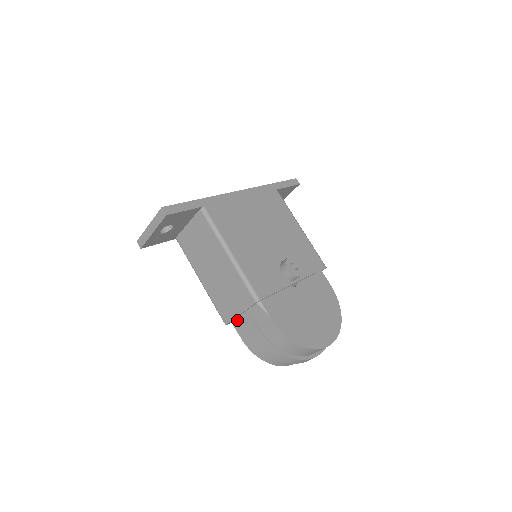
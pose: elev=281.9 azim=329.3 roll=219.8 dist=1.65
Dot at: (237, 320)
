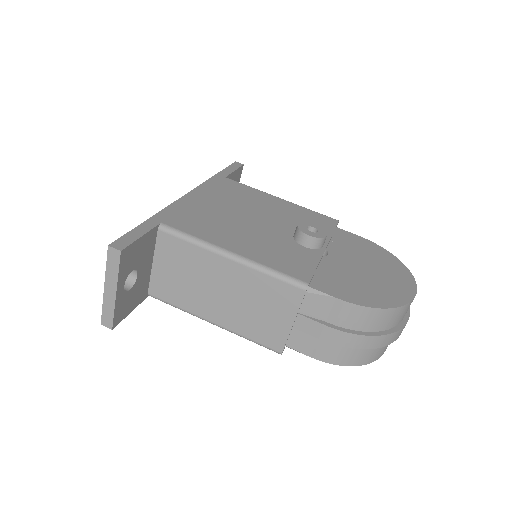
Dot at: (292, 337)
